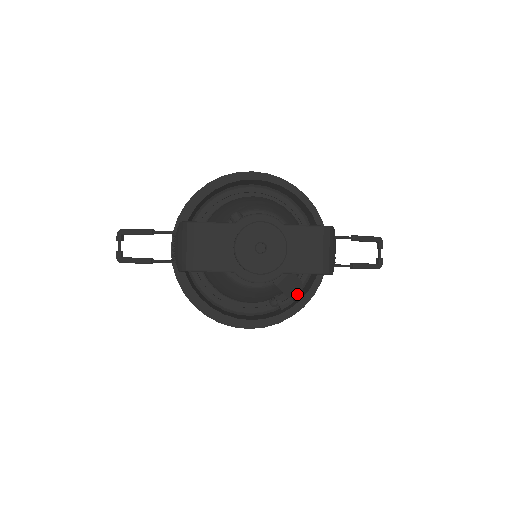
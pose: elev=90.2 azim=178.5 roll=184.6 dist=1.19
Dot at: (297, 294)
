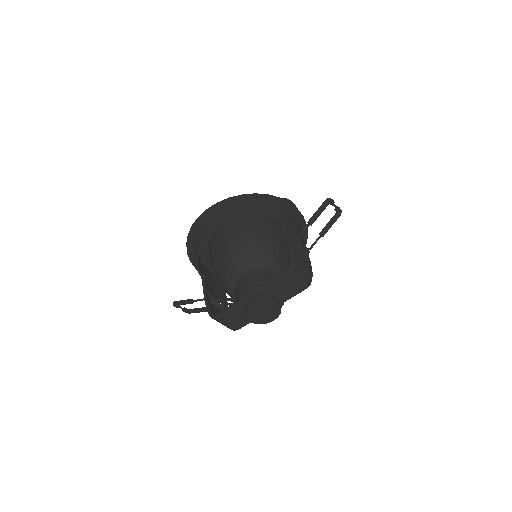
Dot at: occluded
